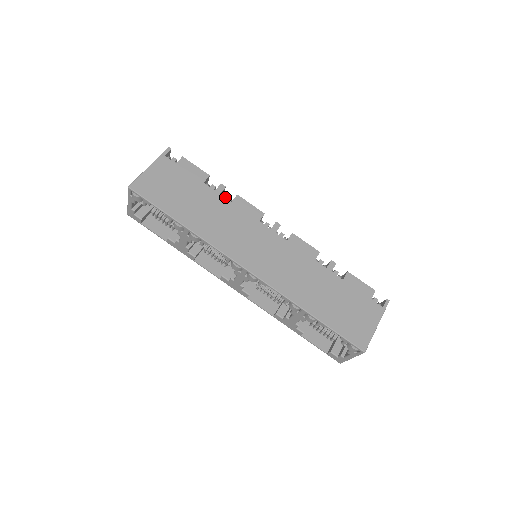
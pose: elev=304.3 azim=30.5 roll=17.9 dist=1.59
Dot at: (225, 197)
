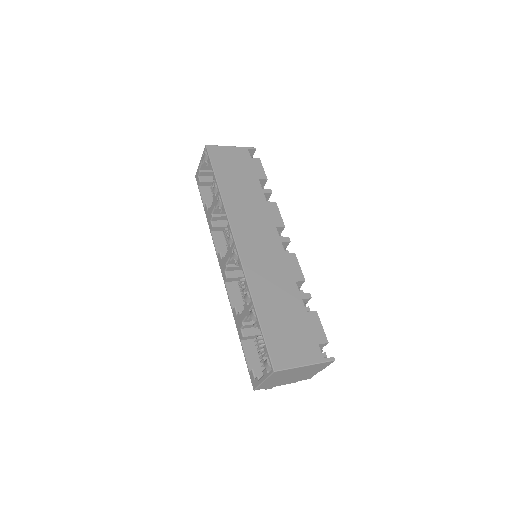
Dot at: (267, 201)
